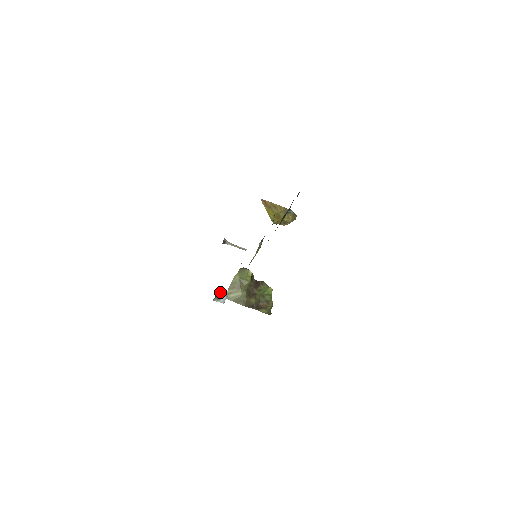
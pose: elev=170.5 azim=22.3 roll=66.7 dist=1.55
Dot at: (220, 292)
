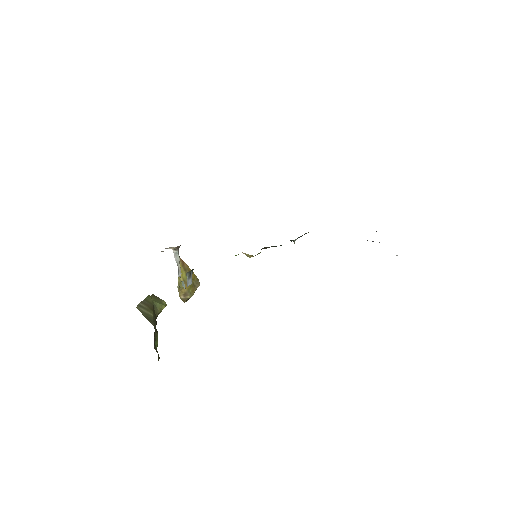
Dot at: (192, 272)
